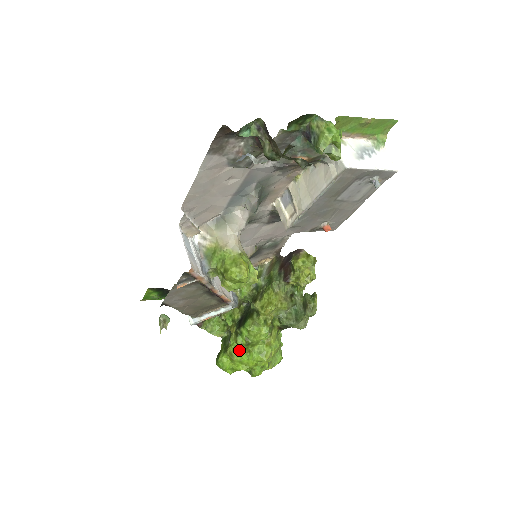
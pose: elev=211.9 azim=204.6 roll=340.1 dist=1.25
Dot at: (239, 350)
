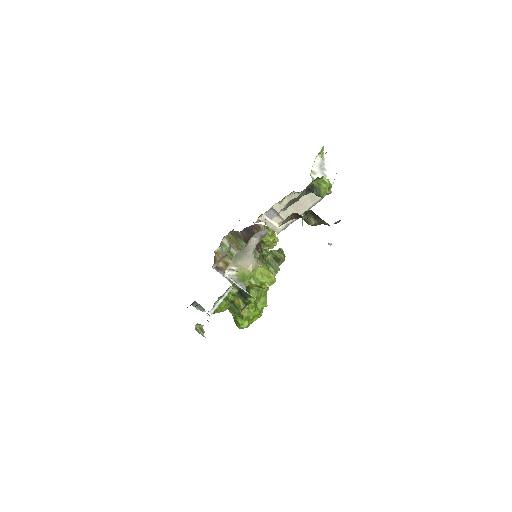
Dot at: (252, 312)
